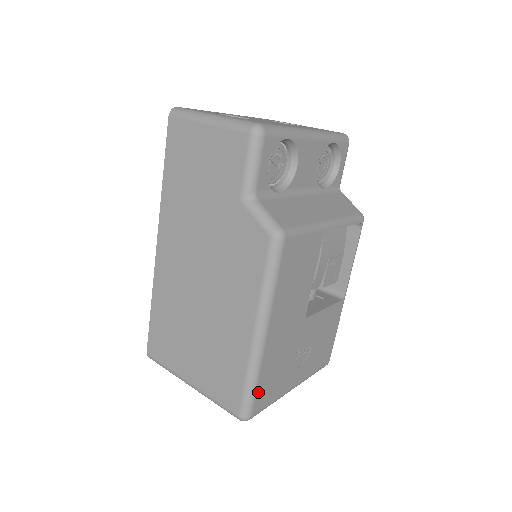
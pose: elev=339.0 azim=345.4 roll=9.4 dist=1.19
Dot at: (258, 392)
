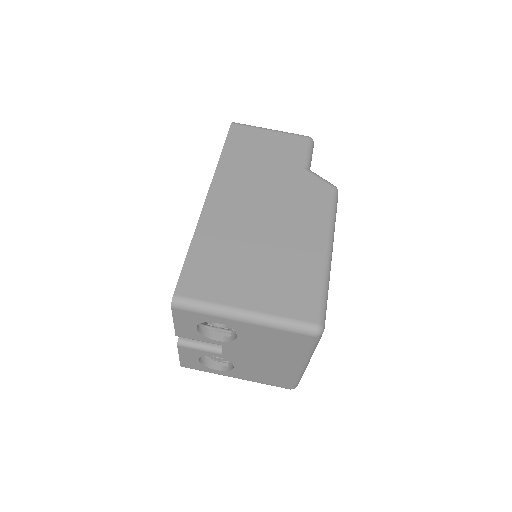
Dot at: (326, 308)
